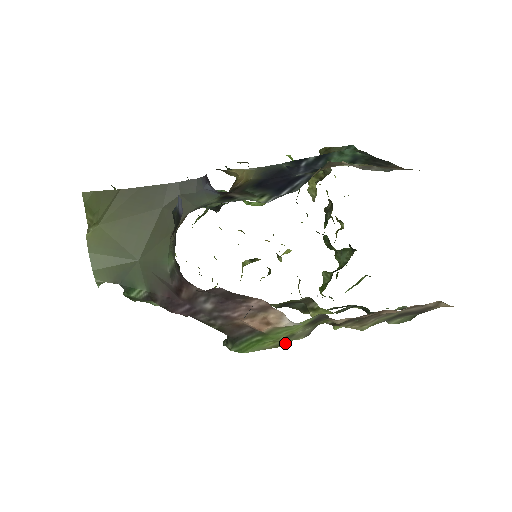
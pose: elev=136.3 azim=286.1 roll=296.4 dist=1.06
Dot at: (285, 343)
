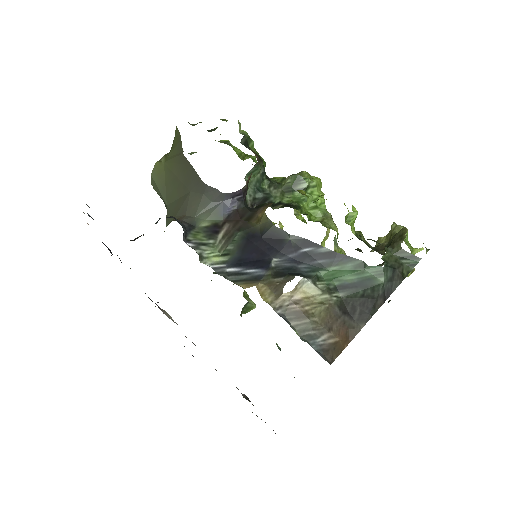
Dot at: occluded
